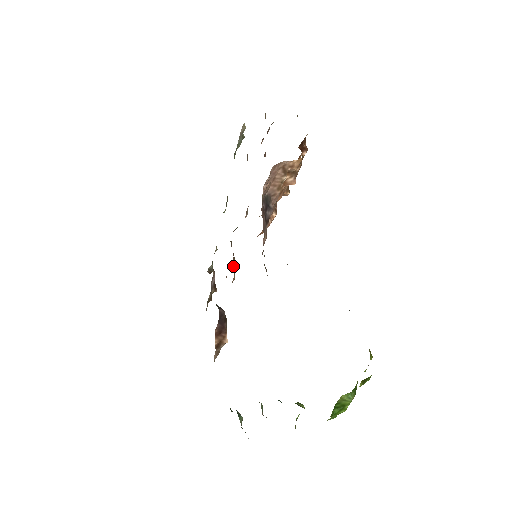
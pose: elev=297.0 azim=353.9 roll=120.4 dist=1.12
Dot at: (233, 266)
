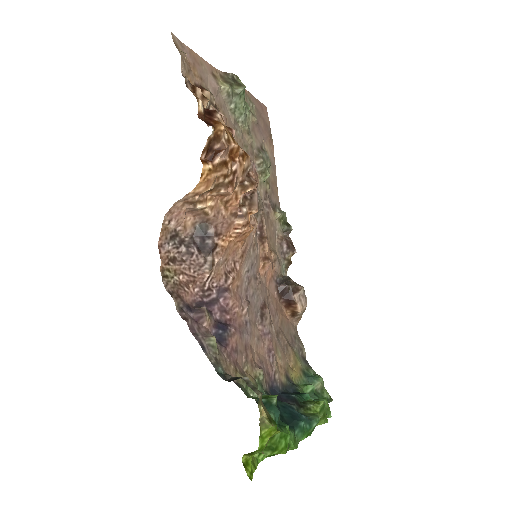
Dot at: (260, 255)
